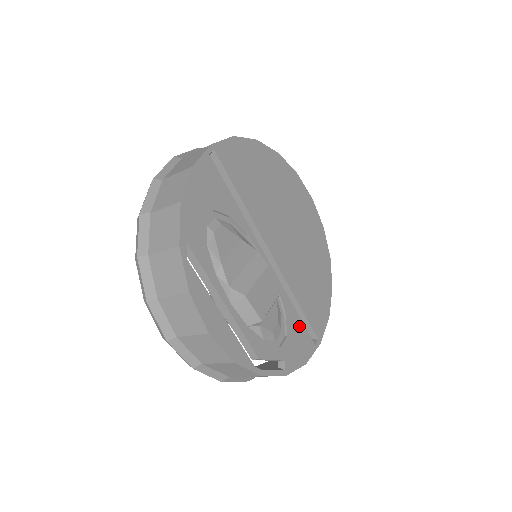
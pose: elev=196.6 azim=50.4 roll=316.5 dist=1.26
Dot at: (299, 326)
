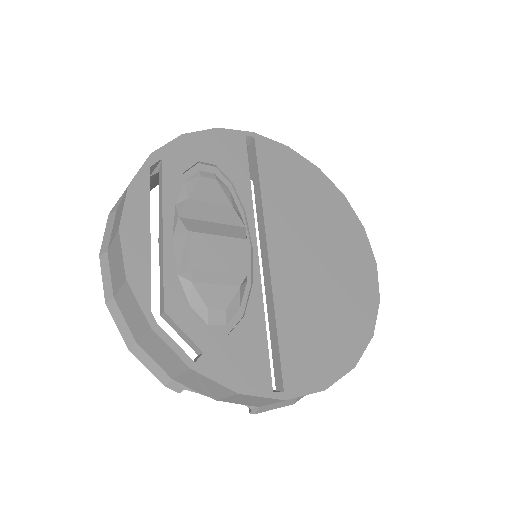
Dot at: (259, 345)
